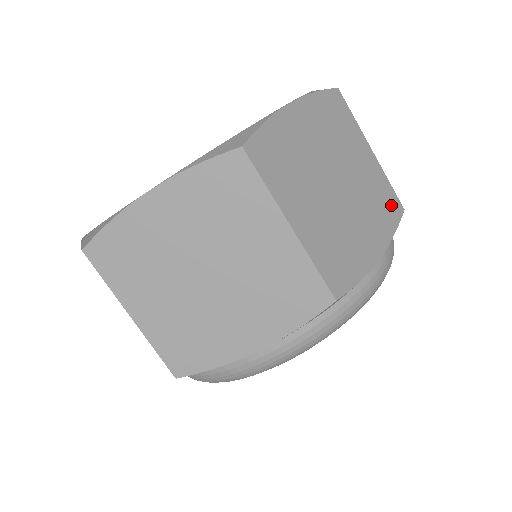
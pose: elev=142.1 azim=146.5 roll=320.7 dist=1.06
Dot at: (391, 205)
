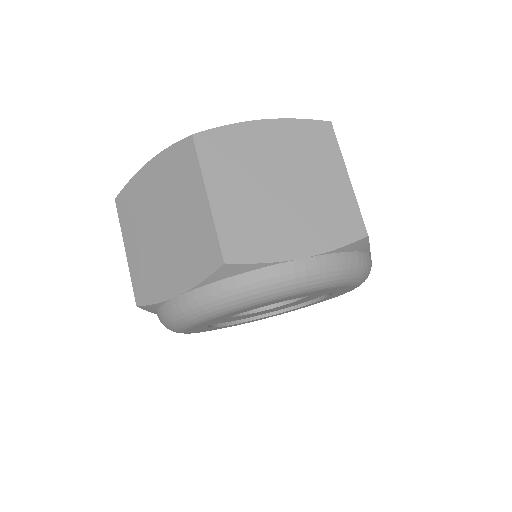
Dot at: occluded
